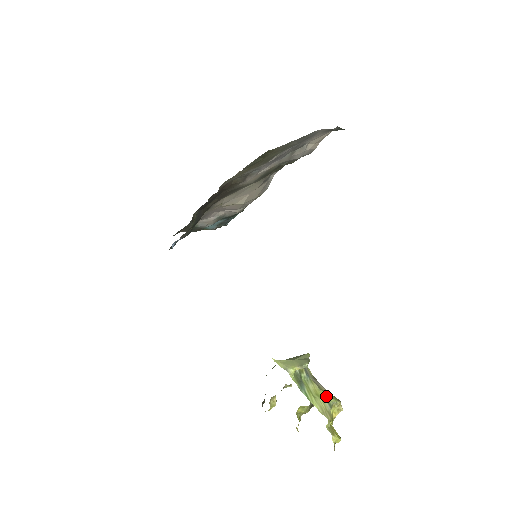
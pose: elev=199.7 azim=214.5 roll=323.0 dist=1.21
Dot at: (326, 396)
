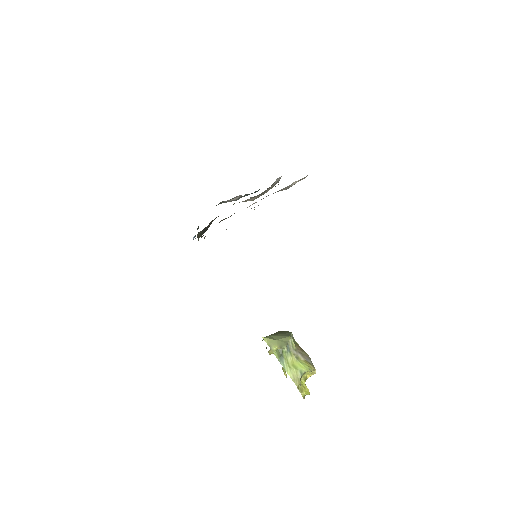
Dot at: (301, 366)
